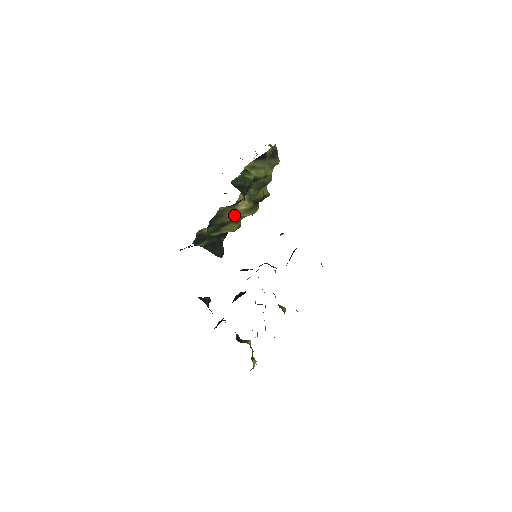
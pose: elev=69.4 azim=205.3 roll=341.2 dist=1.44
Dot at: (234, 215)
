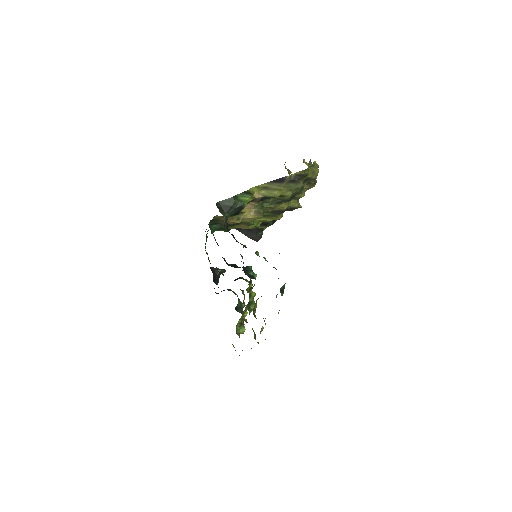
Dot at: (235, 222)
